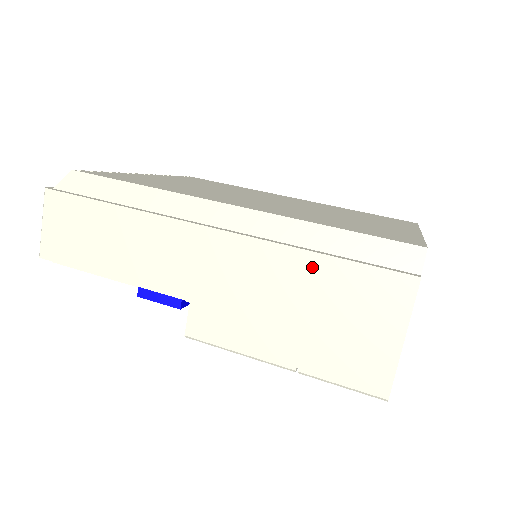
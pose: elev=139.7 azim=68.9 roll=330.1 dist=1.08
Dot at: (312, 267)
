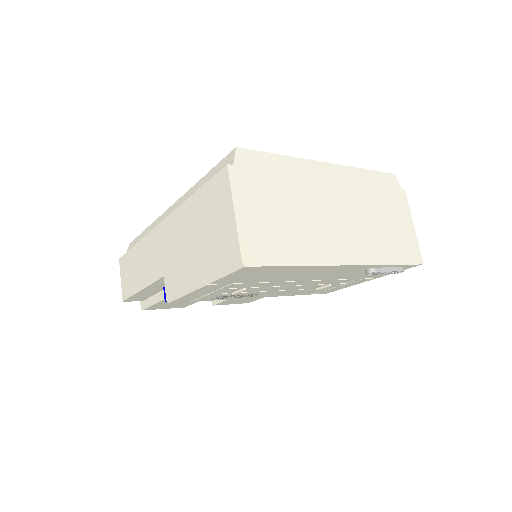
Dot at: (193, 206)
